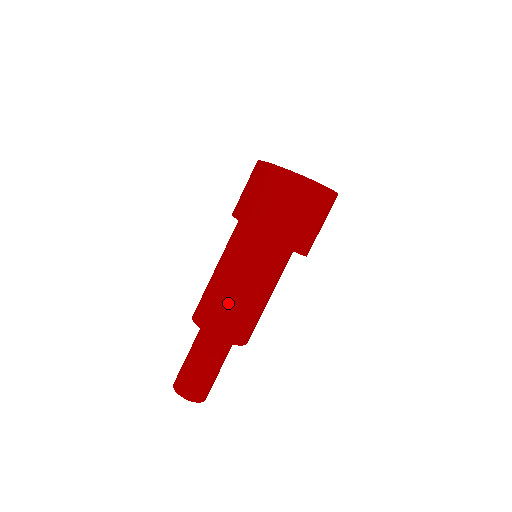
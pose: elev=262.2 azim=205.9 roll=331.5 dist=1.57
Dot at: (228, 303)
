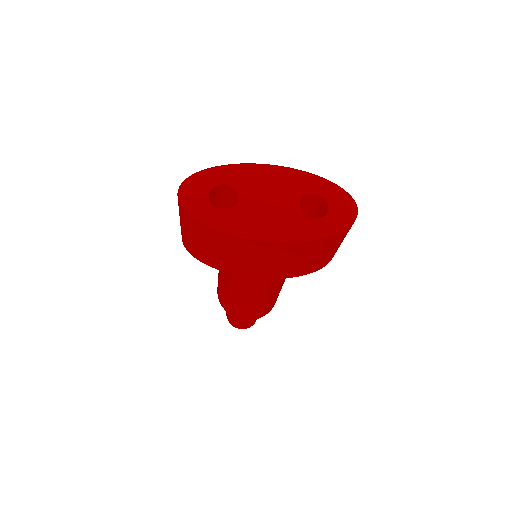
Dot at: (275, 299)
